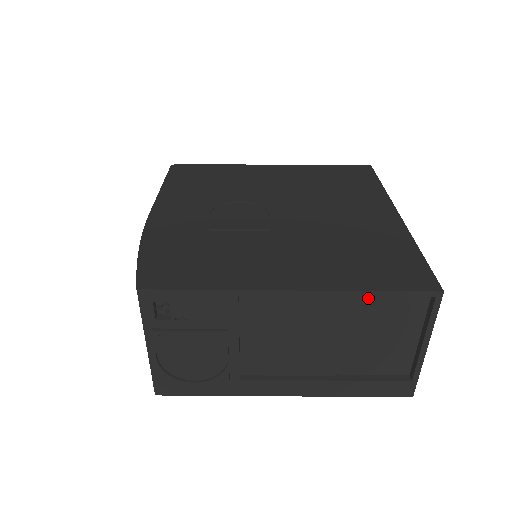
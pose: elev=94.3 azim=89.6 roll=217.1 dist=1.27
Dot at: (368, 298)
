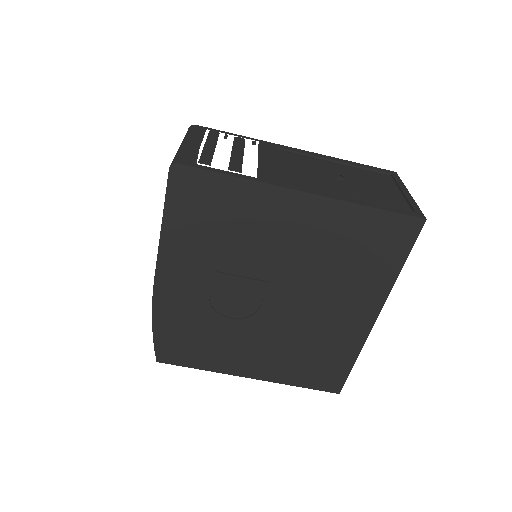
Dot at: occluded
